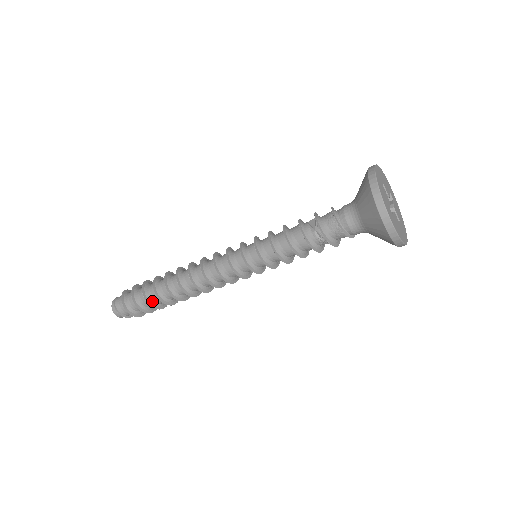
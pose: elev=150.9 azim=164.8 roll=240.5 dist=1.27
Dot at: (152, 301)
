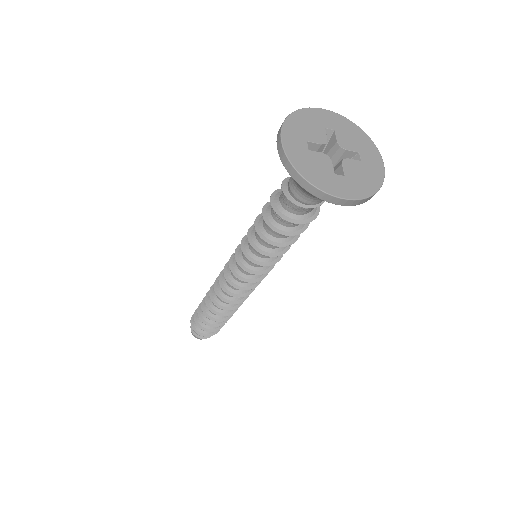
Dot at: (202, 312)
